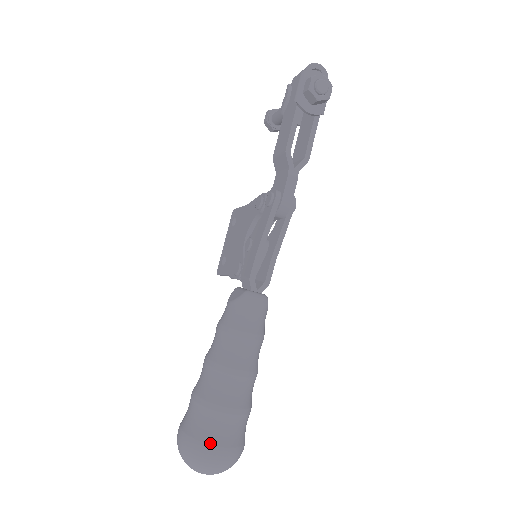
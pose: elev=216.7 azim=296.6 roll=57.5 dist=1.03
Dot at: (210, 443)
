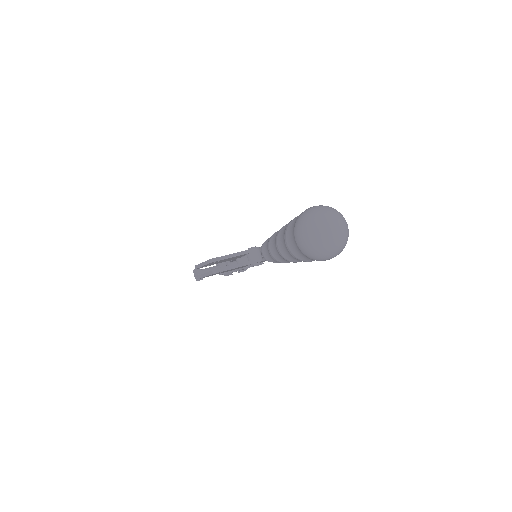
Dot at: occluded
